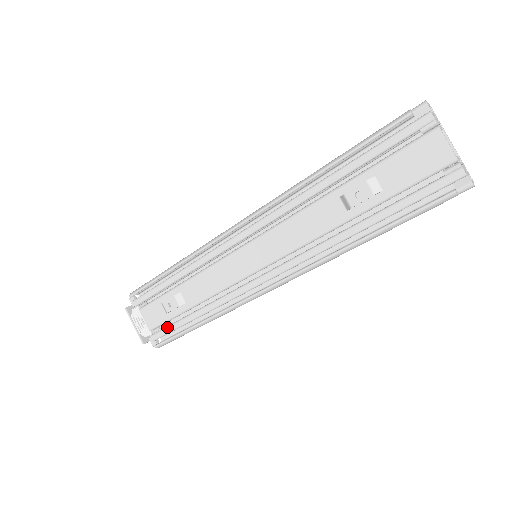
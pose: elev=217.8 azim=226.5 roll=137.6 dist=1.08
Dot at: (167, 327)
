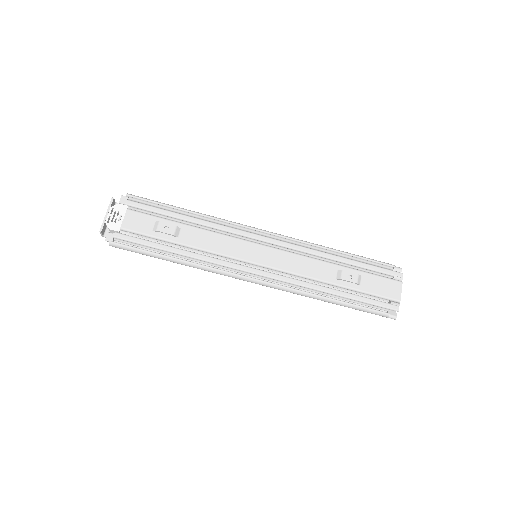
Dot at: occluded
